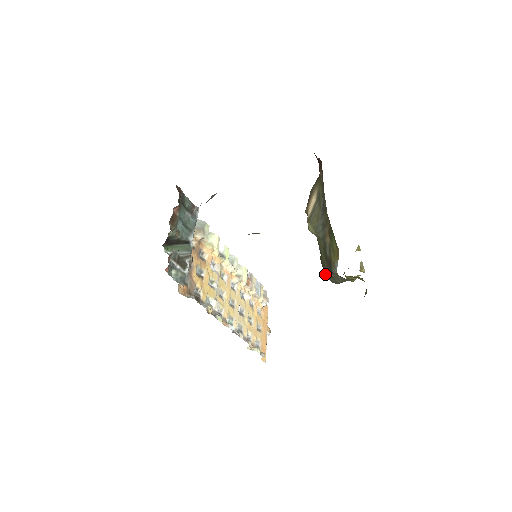
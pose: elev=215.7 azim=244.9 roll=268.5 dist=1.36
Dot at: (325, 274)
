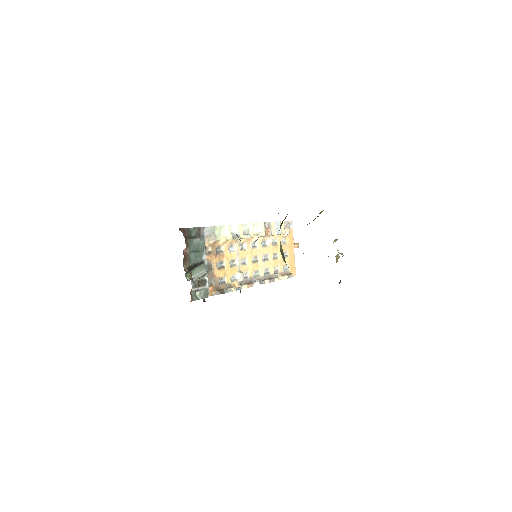
Dot at: occluded
